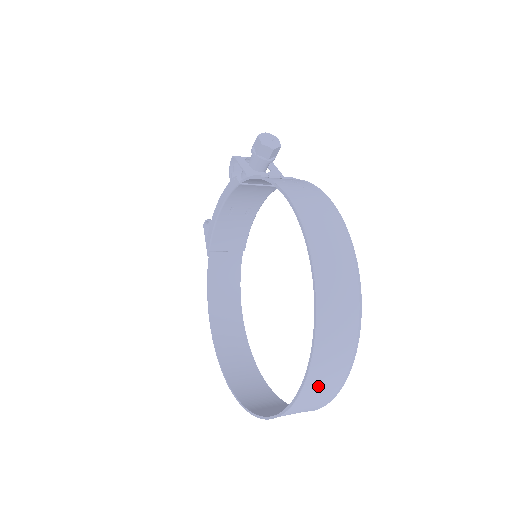
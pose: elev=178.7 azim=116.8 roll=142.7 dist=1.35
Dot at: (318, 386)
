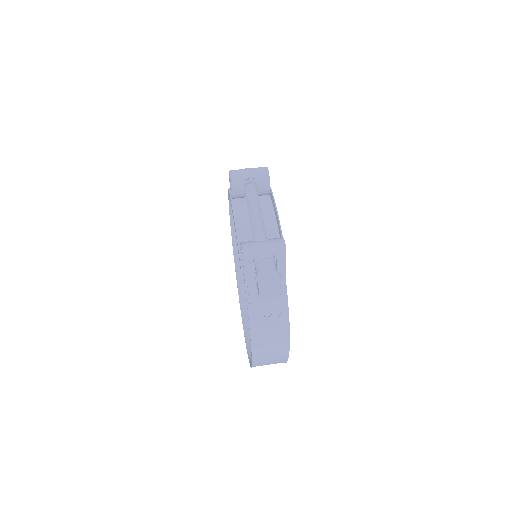
Dot at: occluded
